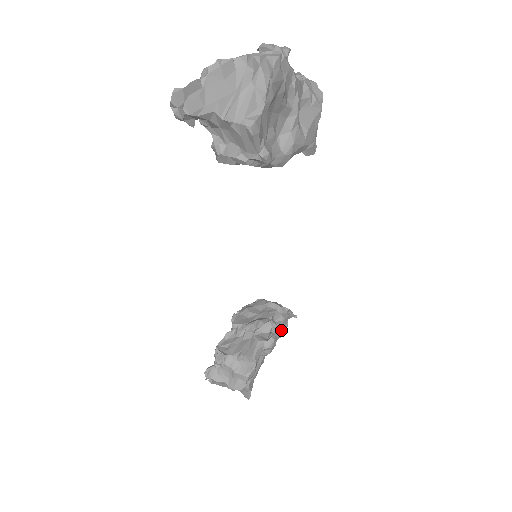
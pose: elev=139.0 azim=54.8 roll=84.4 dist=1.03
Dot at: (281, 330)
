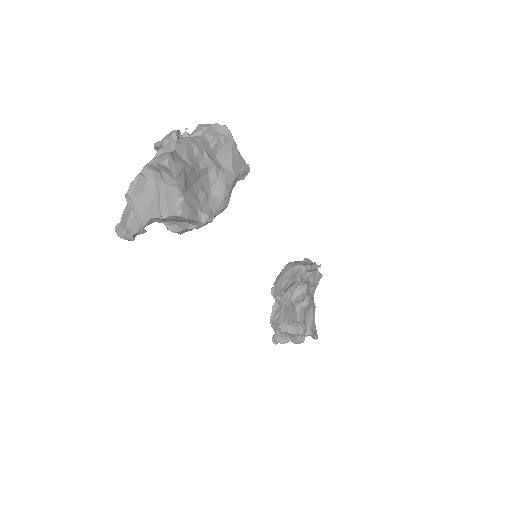
Dot at: (315, 279)
